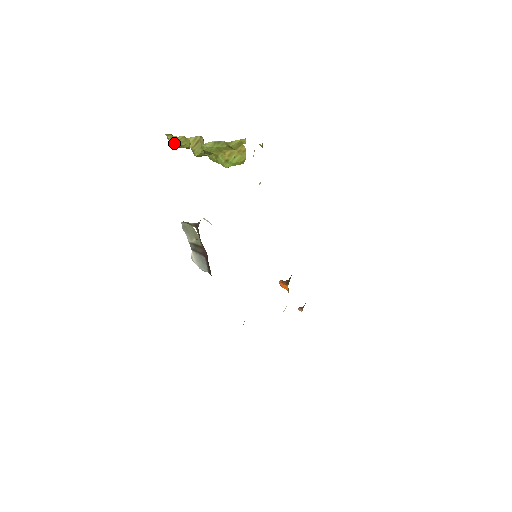
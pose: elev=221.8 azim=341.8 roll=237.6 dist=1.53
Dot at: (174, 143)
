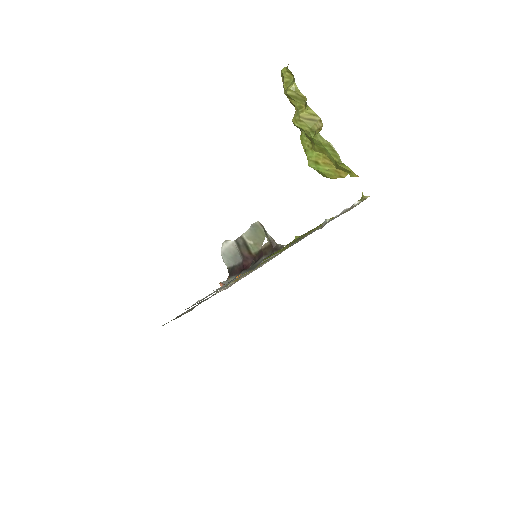
Dot at: (289, 90)
